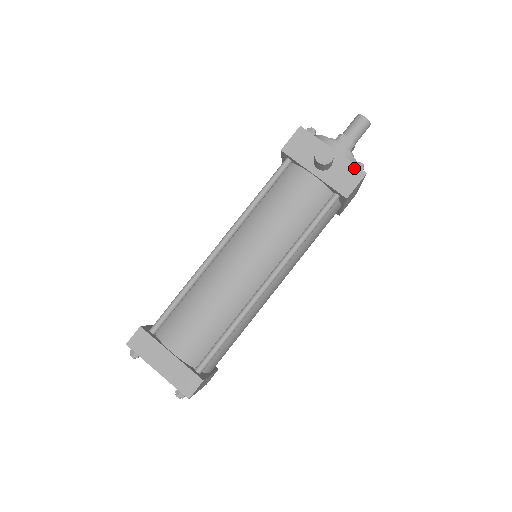
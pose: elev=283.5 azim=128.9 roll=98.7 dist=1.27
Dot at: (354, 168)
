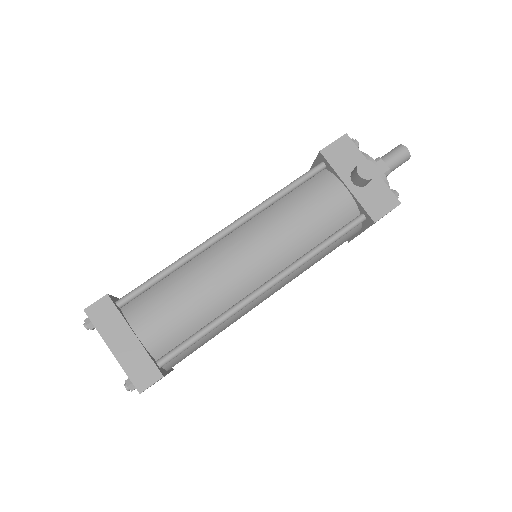
Dot at: (390, 194)
